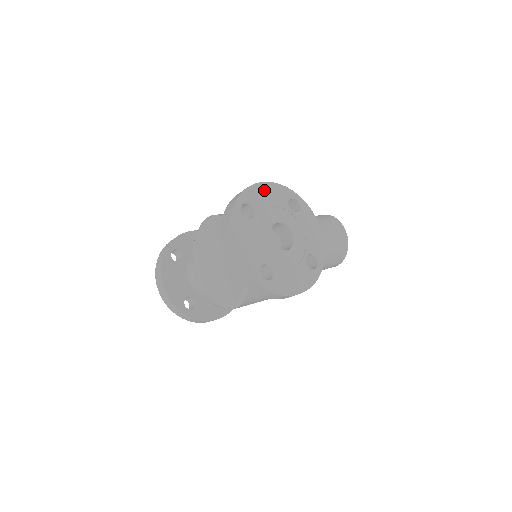
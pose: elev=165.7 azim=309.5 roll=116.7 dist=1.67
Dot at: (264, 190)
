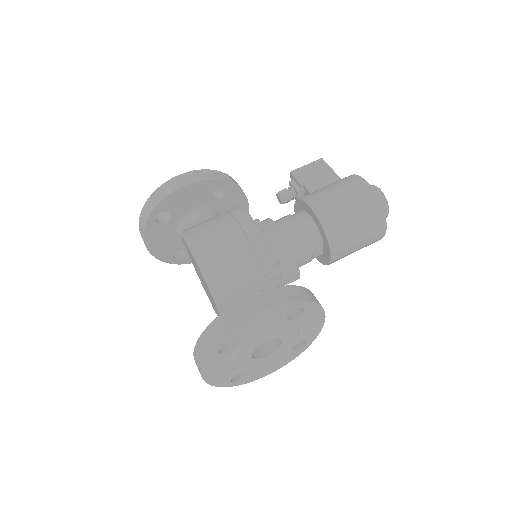
Dot at: (256, 321)
